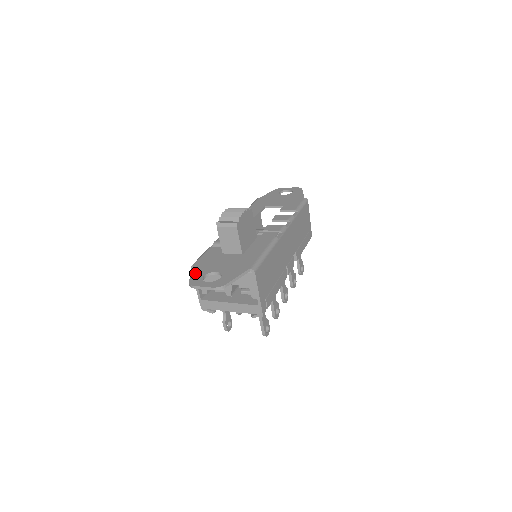
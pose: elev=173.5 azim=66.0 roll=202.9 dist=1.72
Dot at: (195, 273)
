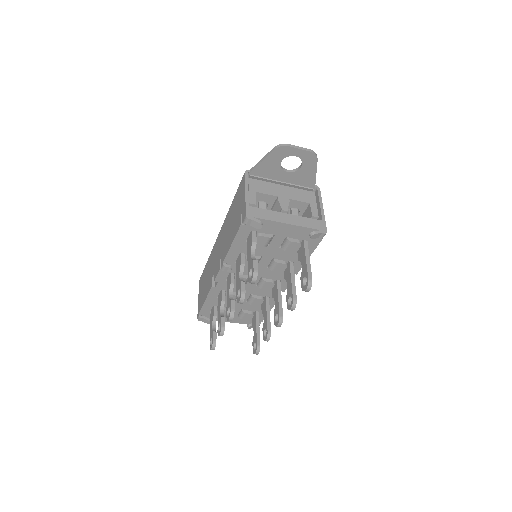
Dot at: (267, 159)
